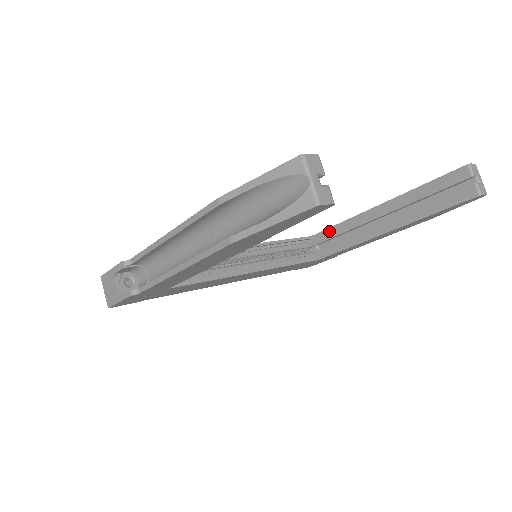
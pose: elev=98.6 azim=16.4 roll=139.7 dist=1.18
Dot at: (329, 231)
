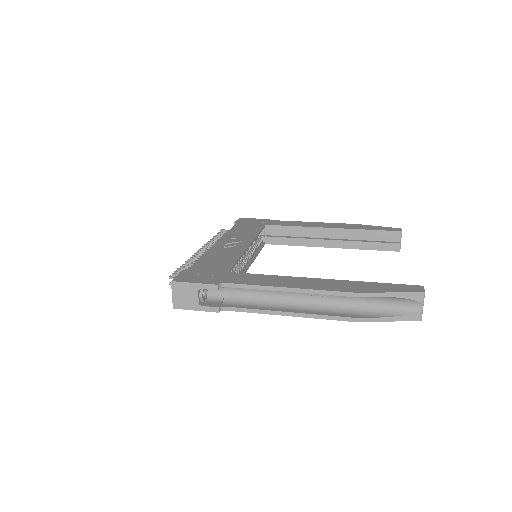
Dot at: (284, 228)
